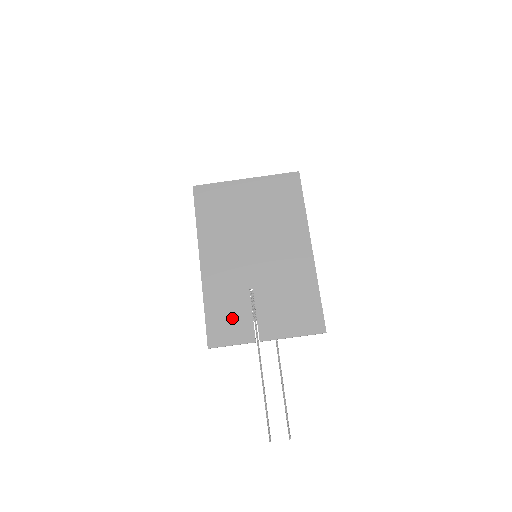
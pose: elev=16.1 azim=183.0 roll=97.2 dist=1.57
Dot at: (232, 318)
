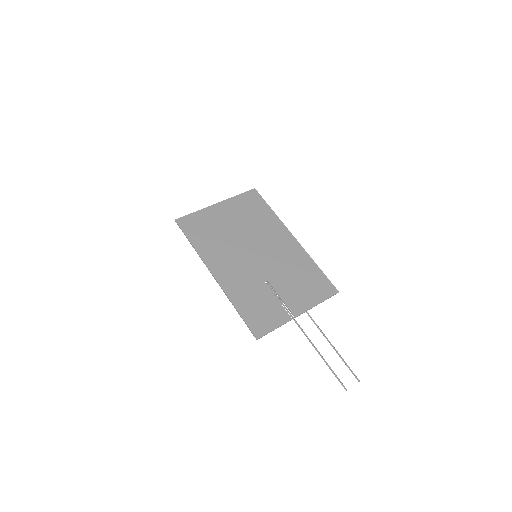
Dot at: (263, 308)
